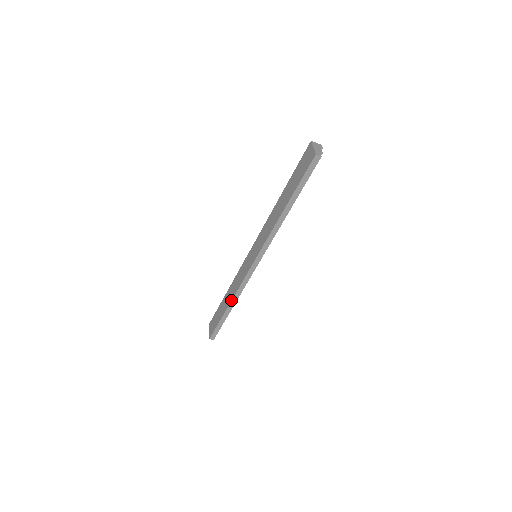
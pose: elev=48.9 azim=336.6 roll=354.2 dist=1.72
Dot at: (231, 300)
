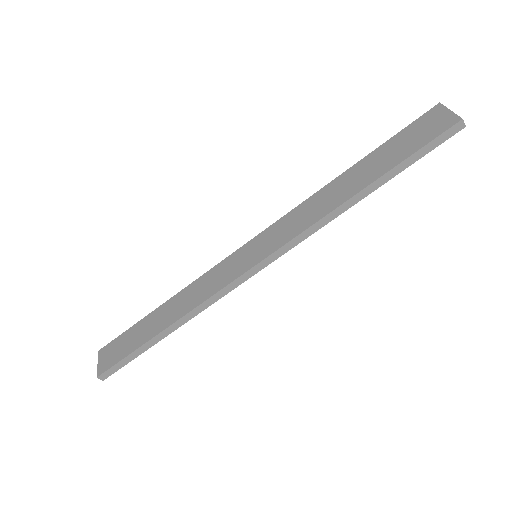
Dot at: (178, 318)
